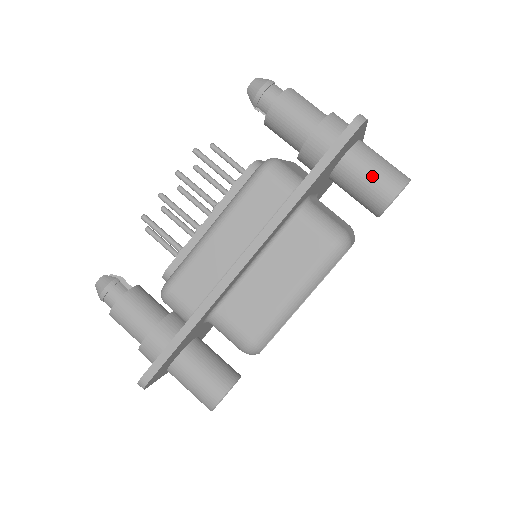
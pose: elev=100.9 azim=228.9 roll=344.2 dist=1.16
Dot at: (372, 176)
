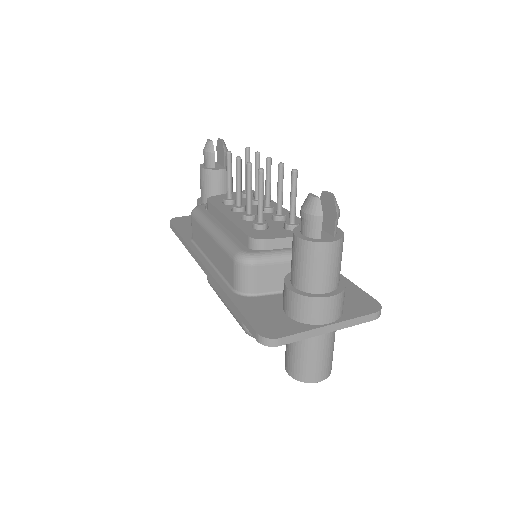
Dot at: (289, 350)
